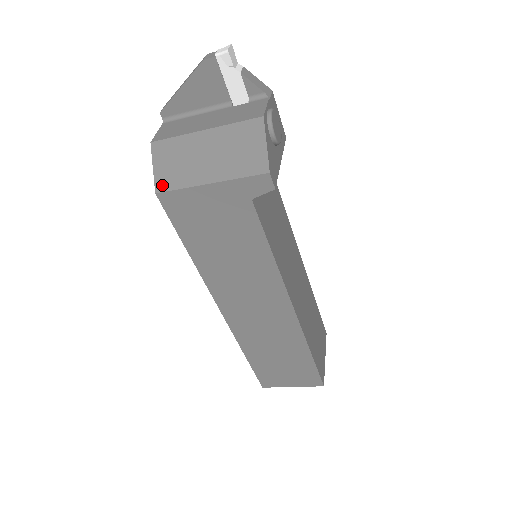
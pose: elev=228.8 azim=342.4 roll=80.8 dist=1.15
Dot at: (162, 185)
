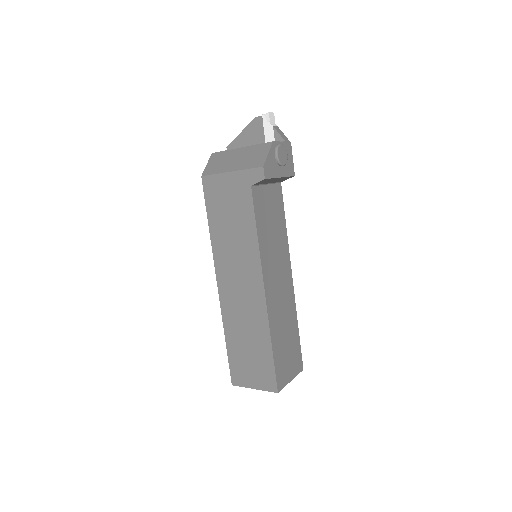
Dot at: (207, 172)
